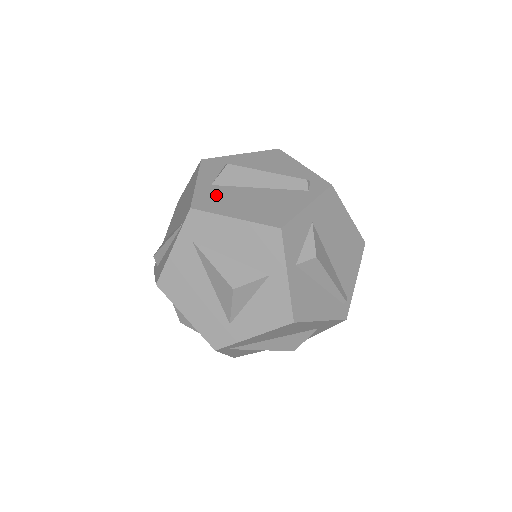
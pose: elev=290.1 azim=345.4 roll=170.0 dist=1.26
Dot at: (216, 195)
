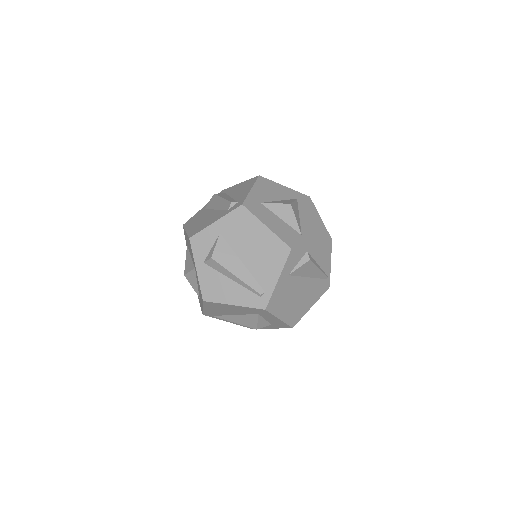
Dot at: (198, 216)
